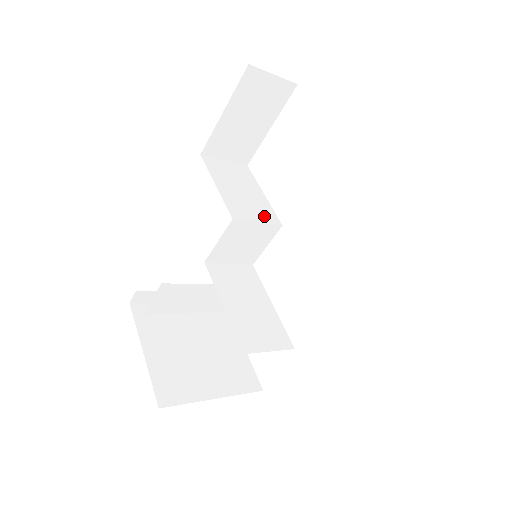
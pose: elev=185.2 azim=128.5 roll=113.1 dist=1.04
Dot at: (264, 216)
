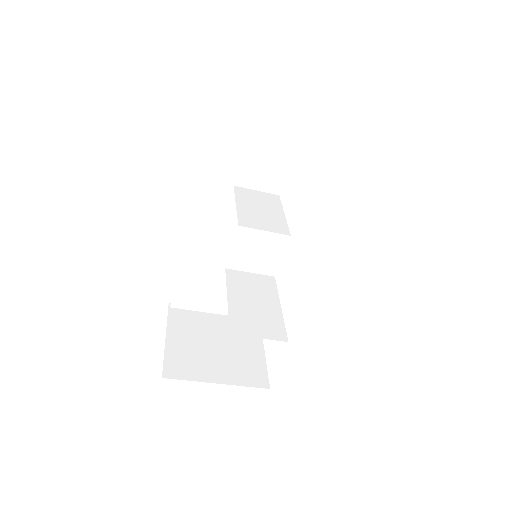
Dot at: (274, 228)
